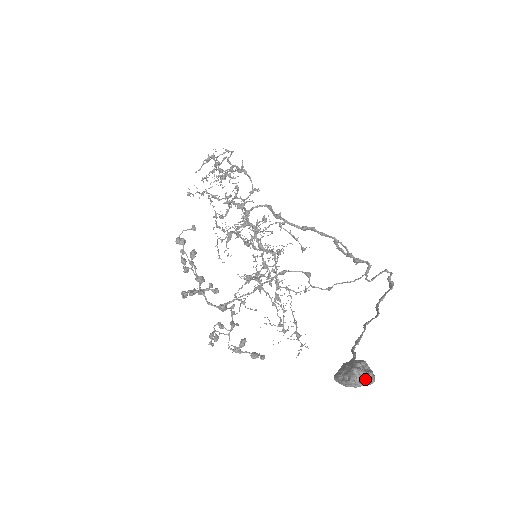
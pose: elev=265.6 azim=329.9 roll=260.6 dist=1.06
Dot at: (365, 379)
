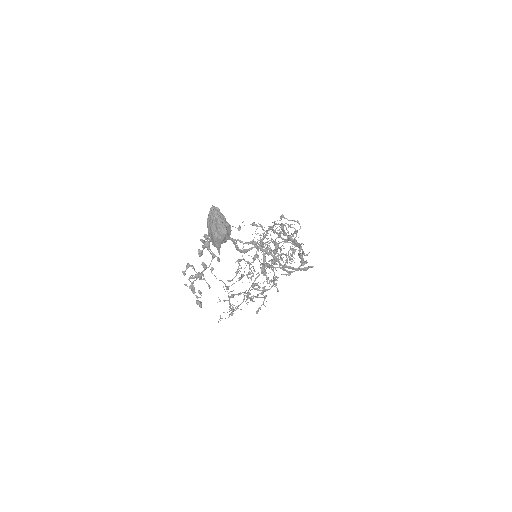
Dot at: (217, 214)
